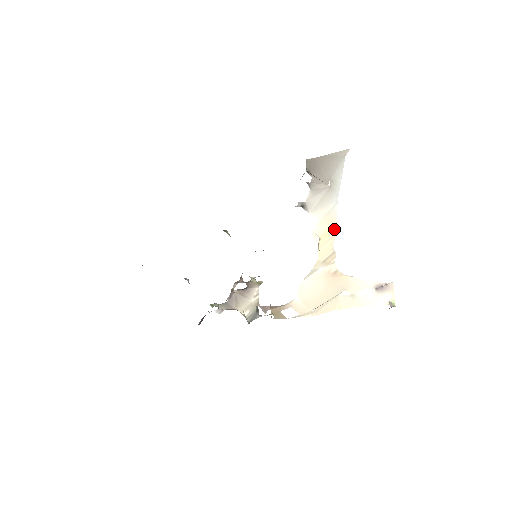
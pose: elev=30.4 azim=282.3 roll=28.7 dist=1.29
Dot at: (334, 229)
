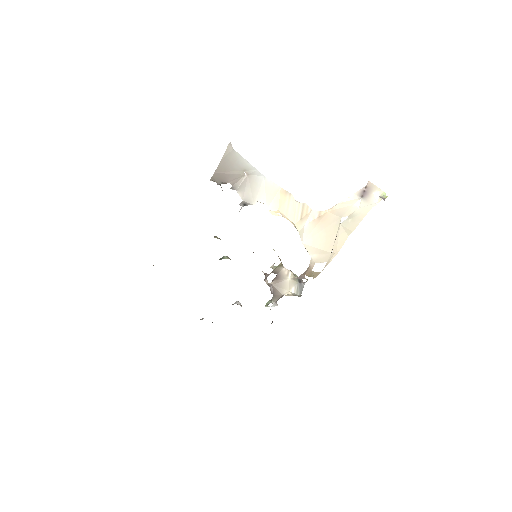
Dot at: (284, 193)
